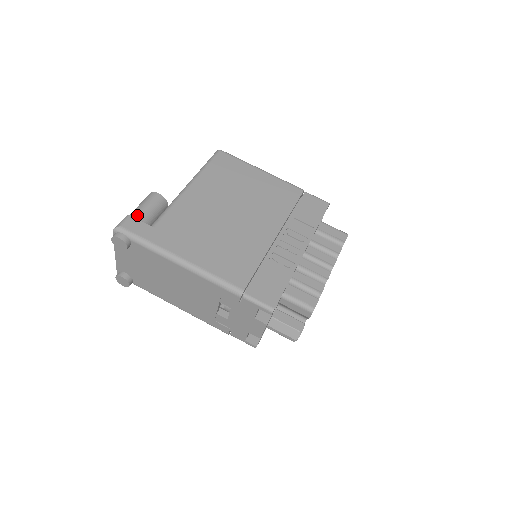
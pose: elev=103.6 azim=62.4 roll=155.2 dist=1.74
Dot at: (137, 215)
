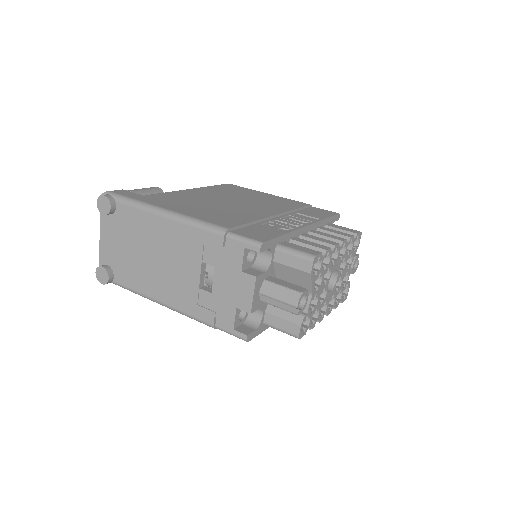
Dot at: (130, 190)
